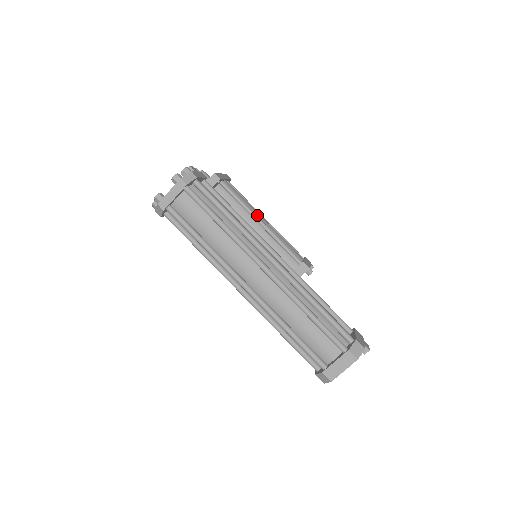
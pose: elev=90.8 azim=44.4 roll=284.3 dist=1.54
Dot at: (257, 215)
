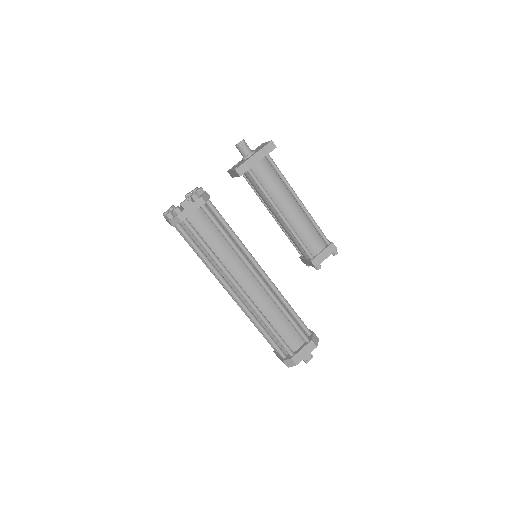
Dot at: (282, 205)
